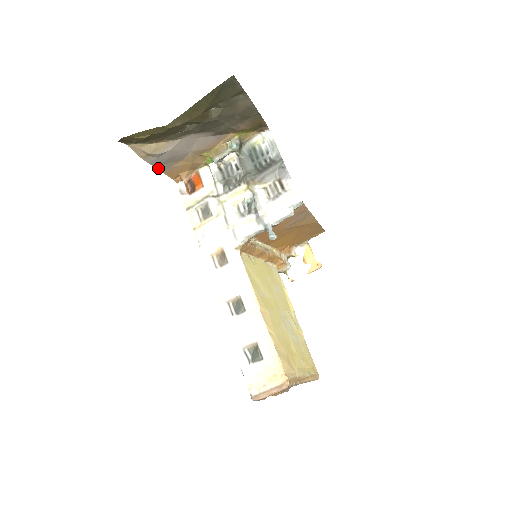
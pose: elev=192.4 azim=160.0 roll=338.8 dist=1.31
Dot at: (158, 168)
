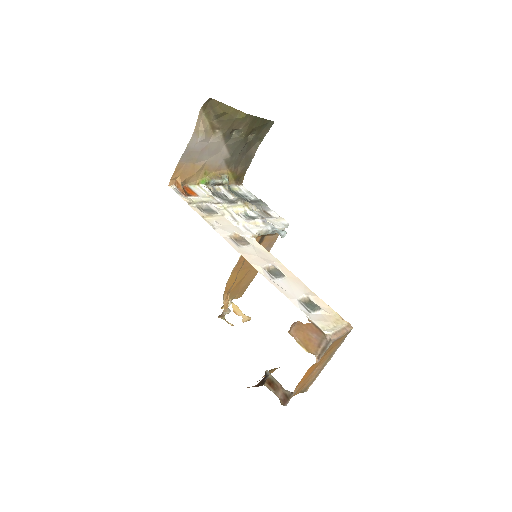
Dot at: (183, 154)
